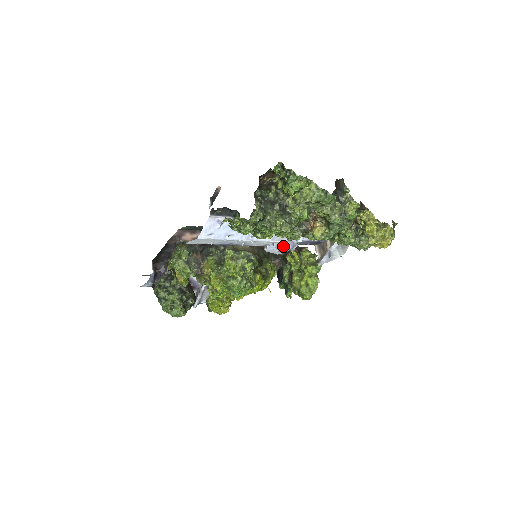
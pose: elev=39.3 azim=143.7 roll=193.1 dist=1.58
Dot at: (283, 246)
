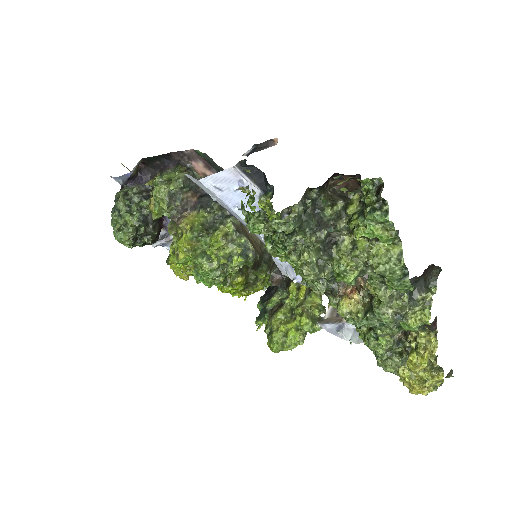
Dot at: (295, 273)
